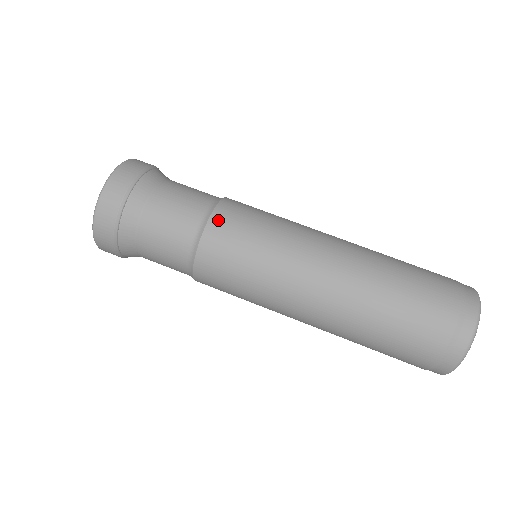
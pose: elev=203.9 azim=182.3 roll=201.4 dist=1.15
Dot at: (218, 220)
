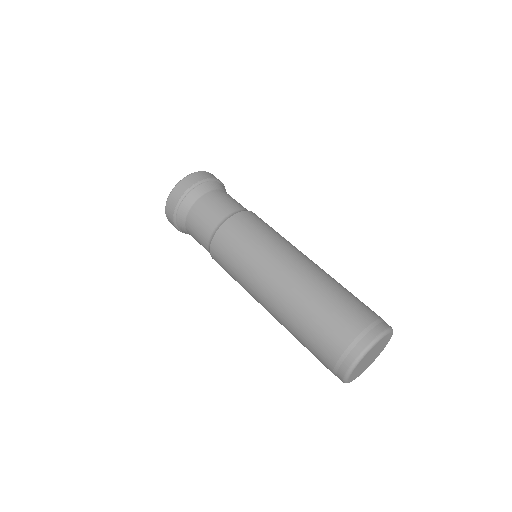
Dot at: (244, 215)
